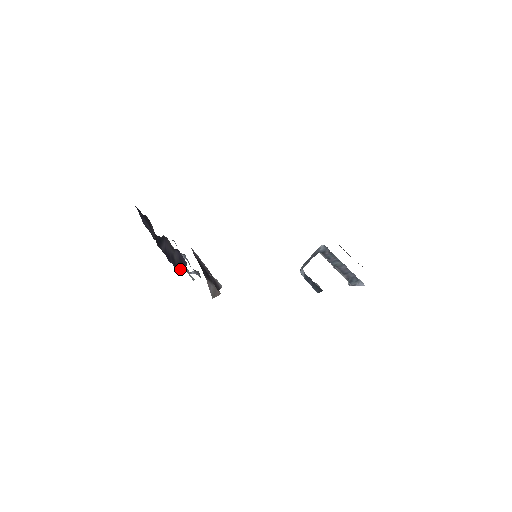
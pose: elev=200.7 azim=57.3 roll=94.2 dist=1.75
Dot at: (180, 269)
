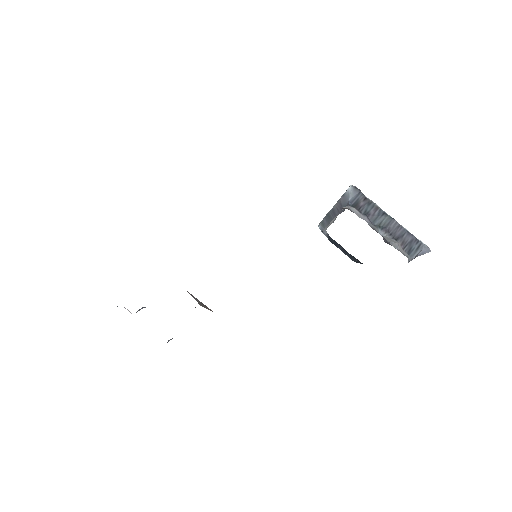
Dot at: occluded
